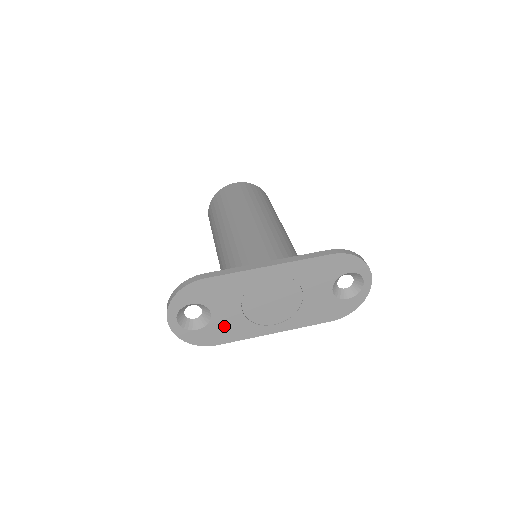
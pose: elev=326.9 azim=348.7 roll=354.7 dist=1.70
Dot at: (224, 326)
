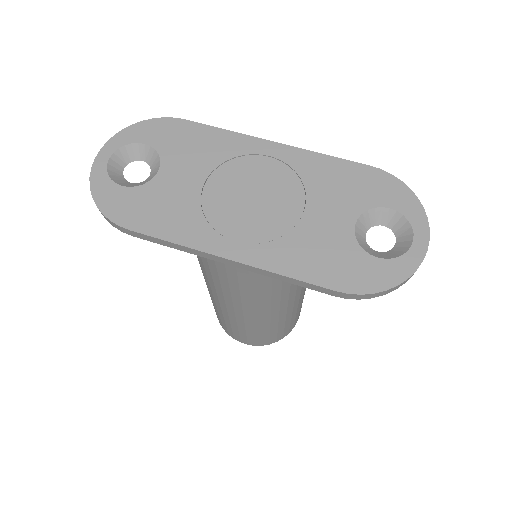
Dot at: (161, 201)
